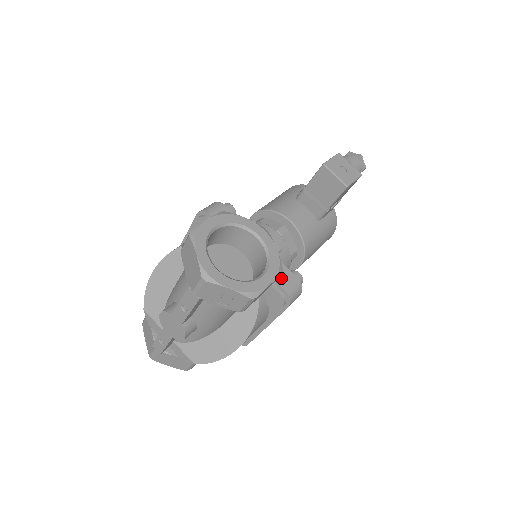
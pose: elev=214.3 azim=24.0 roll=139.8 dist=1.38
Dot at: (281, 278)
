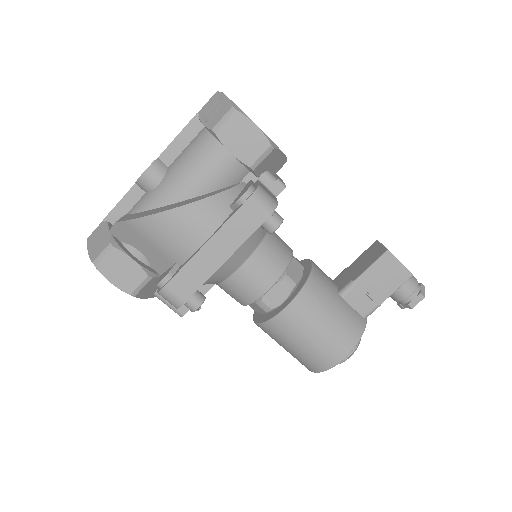
Dot at: (265, 188)
